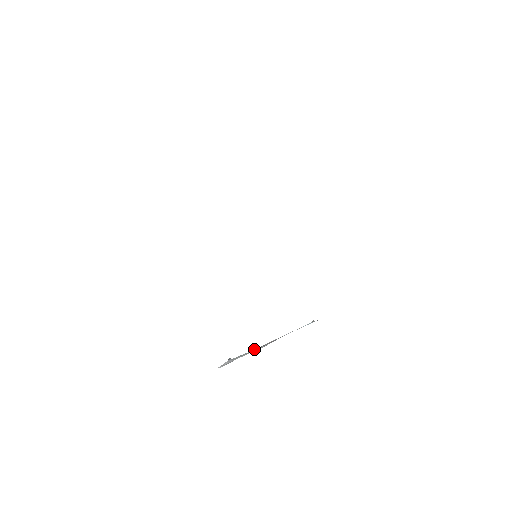
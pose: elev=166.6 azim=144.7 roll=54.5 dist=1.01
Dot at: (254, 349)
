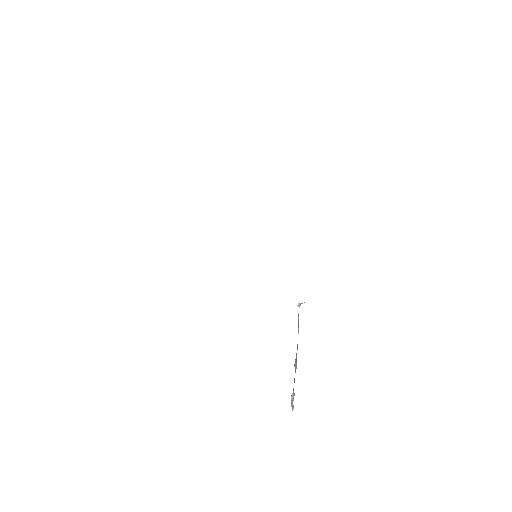
Dot at: (295, 369)
